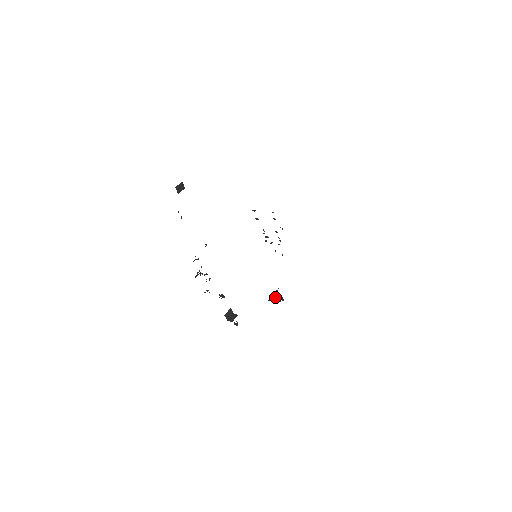
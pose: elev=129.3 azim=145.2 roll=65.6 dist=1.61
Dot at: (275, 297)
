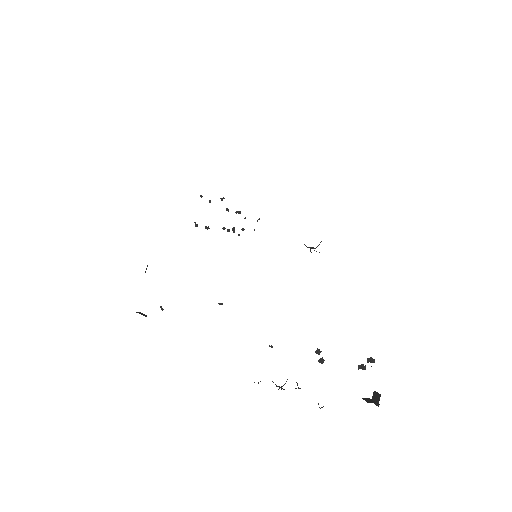
Dot at: occluded
